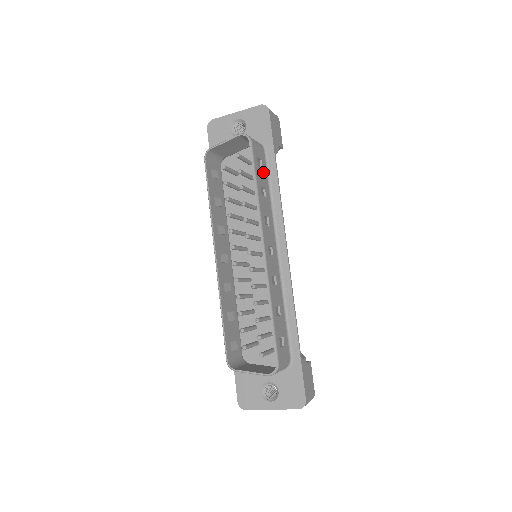
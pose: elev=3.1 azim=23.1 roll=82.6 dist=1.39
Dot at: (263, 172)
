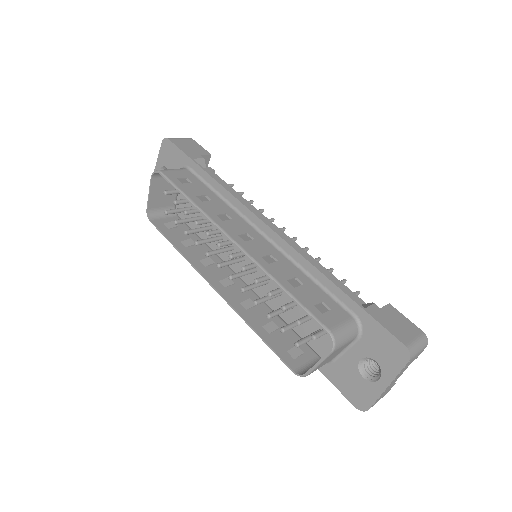
Dot at: (195, 185)
